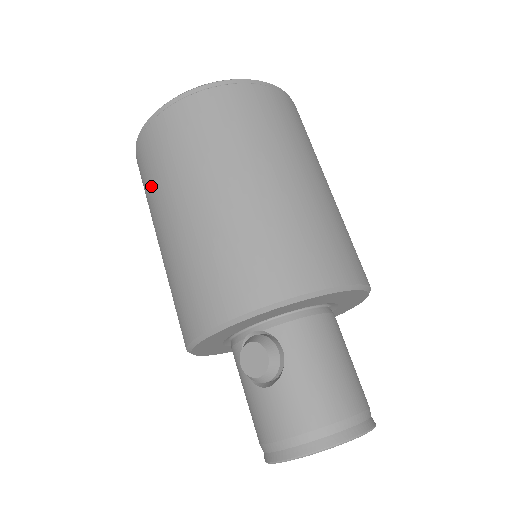
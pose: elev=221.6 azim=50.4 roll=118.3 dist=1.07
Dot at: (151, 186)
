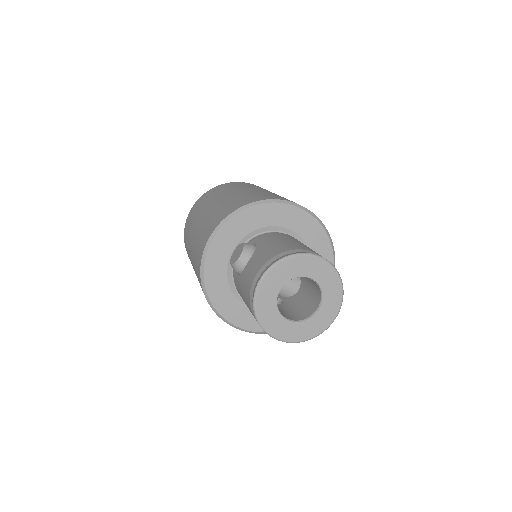
Dot at: (187, 238)
